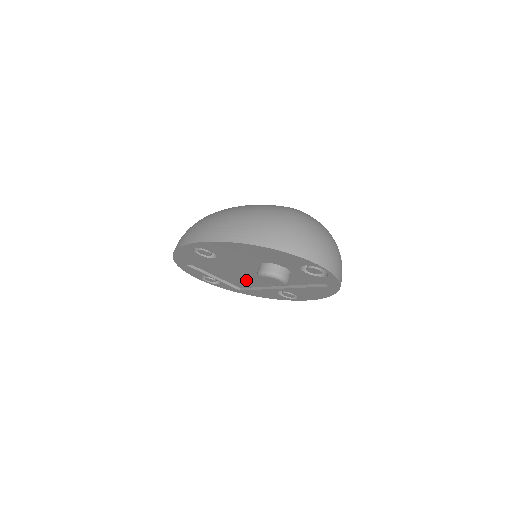
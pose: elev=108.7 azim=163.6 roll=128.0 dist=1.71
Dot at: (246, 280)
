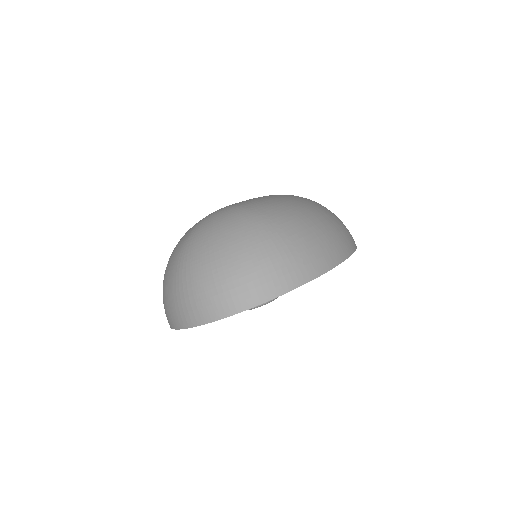
Dot at: occluded
